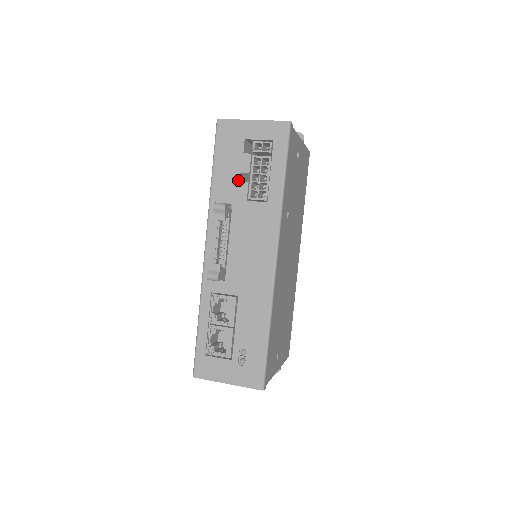
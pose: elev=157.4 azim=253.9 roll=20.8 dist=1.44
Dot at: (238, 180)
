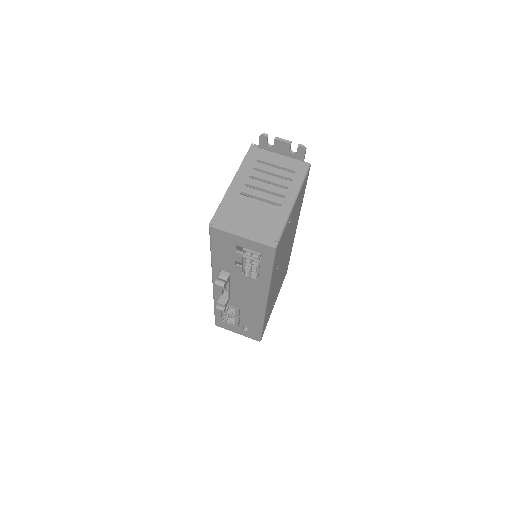
Dot at: (233, 264)
